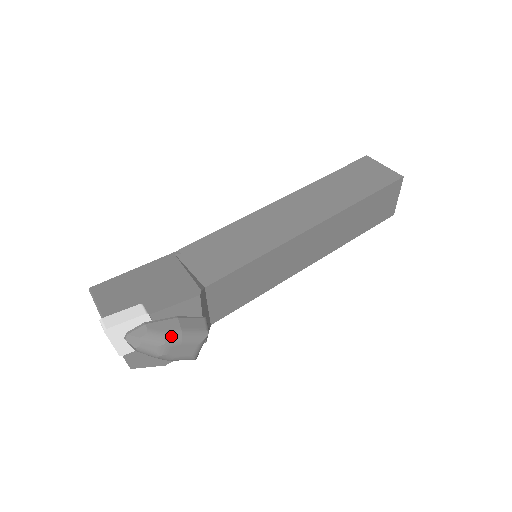
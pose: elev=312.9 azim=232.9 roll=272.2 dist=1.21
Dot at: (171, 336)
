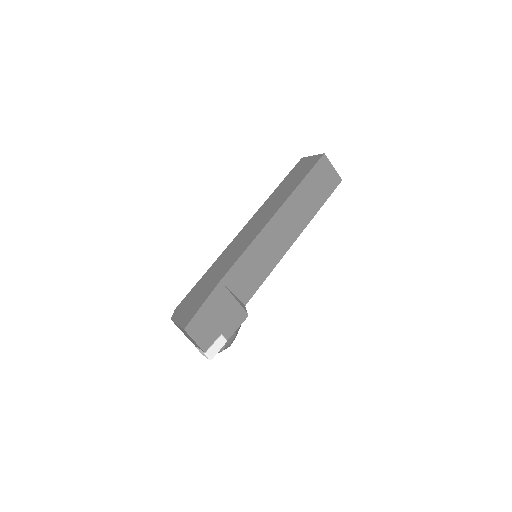
Dot at: occluded
